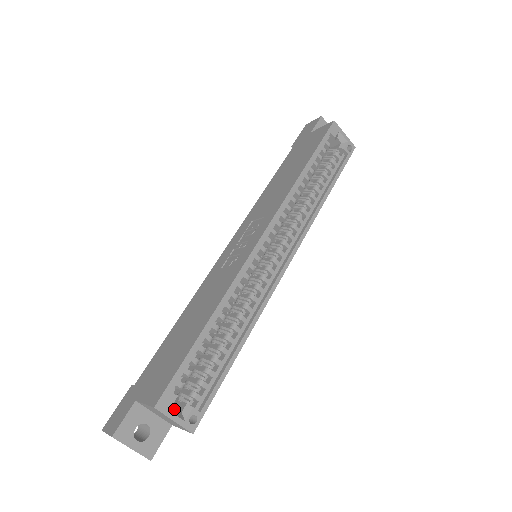
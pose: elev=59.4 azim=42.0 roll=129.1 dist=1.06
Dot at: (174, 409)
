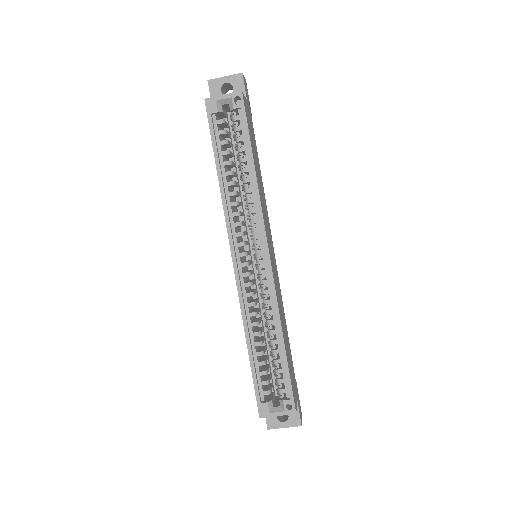
Dot at: (273, 408)
